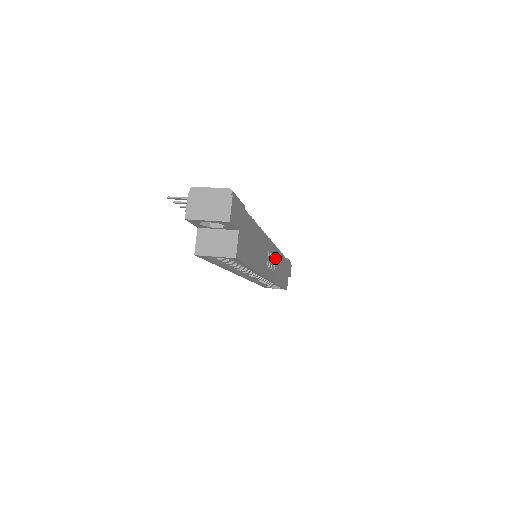
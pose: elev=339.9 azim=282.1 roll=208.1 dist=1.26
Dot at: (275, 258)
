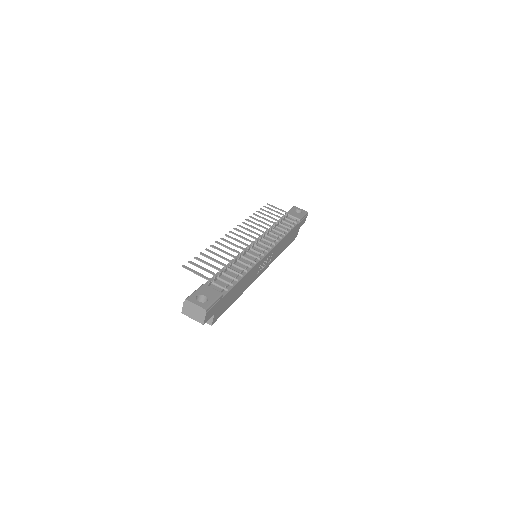
Dot at: (273, 253)
